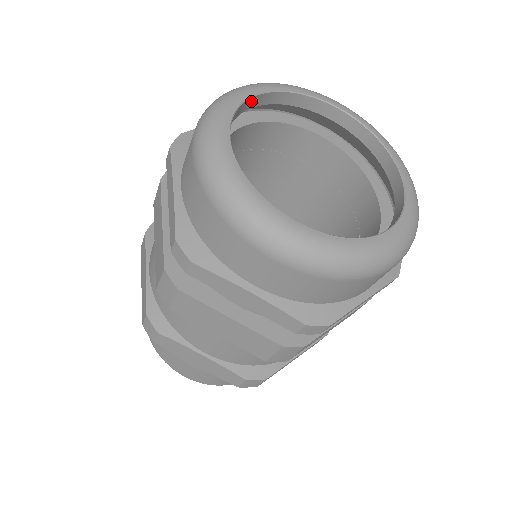
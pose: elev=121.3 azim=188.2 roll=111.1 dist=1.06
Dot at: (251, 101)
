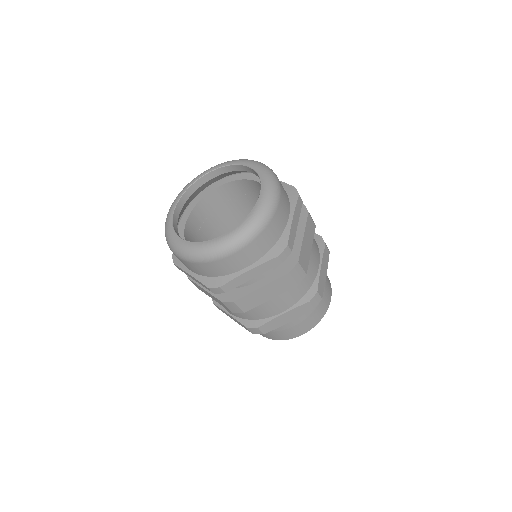
Dot at: (175, 216)
